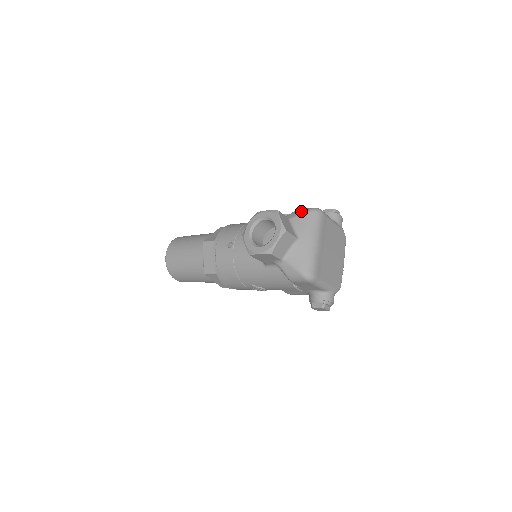
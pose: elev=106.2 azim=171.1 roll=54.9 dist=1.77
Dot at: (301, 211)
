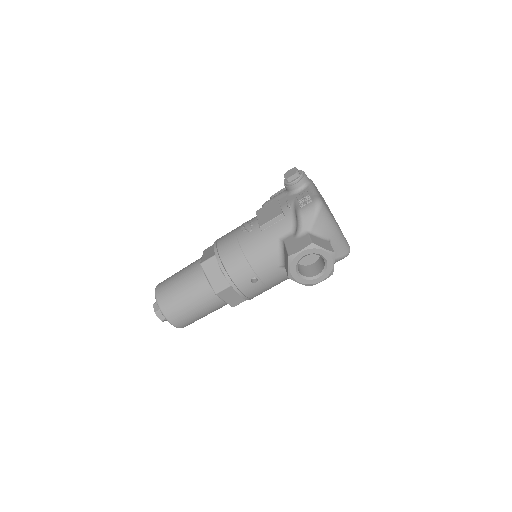
Dot at: (311, 217)
